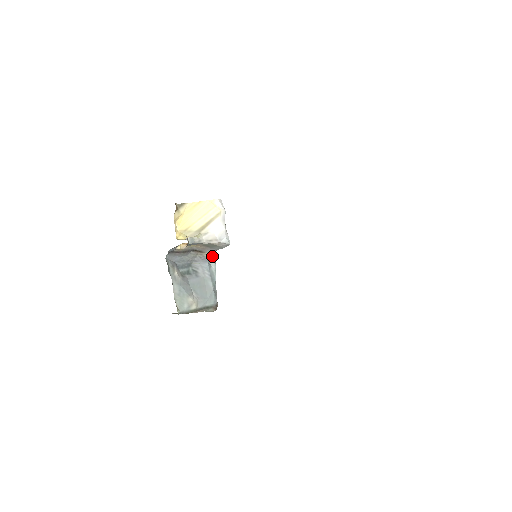
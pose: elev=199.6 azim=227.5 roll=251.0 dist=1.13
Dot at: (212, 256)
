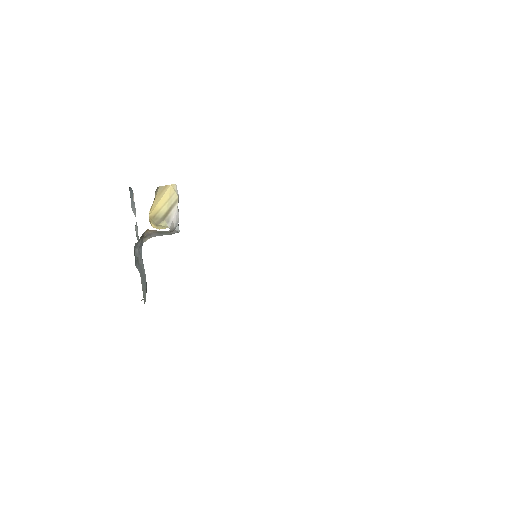
Dot at: (138, 239)
